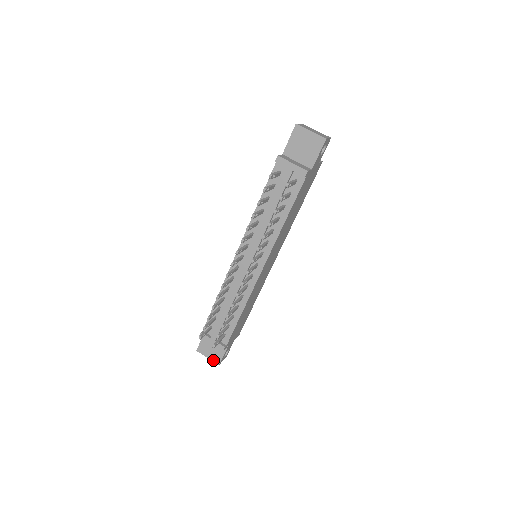
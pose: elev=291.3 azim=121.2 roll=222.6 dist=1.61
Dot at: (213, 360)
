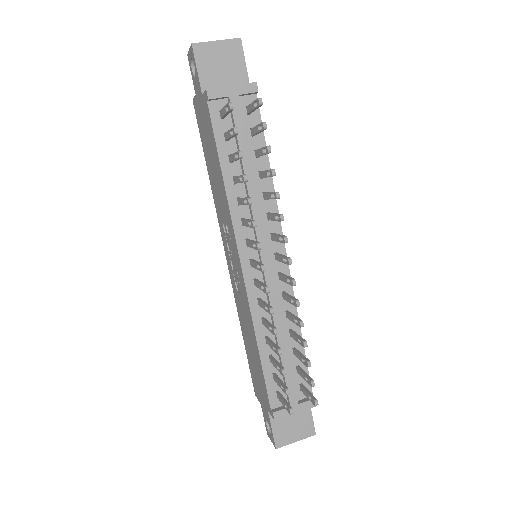
Dot at: (304, 437)
